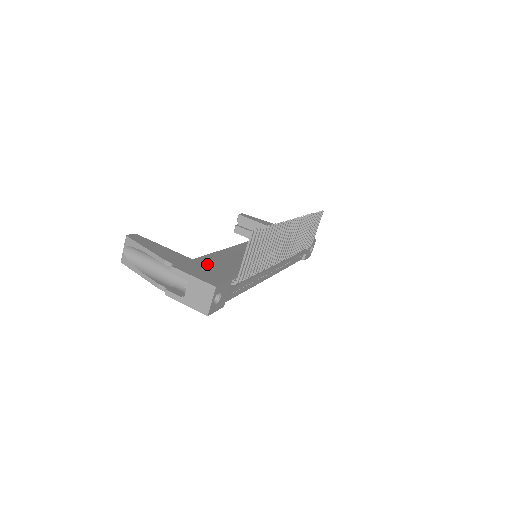
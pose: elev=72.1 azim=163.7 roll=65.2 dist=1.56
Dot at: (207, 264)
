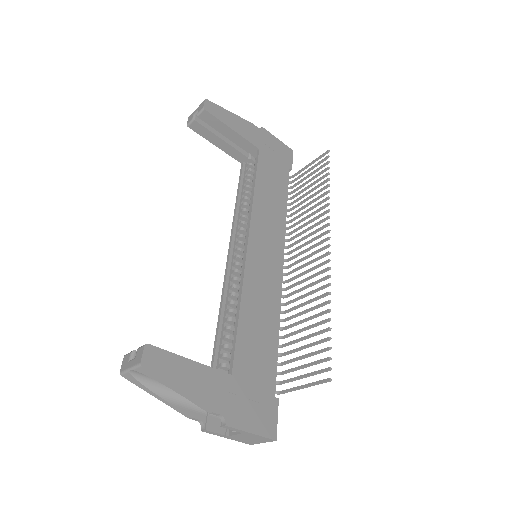
Dot at: (248, 376)
